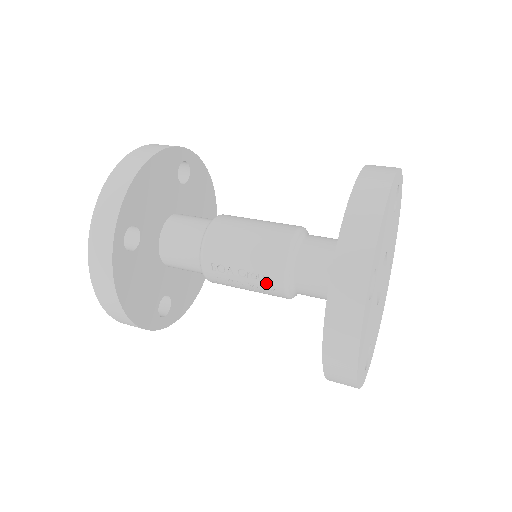
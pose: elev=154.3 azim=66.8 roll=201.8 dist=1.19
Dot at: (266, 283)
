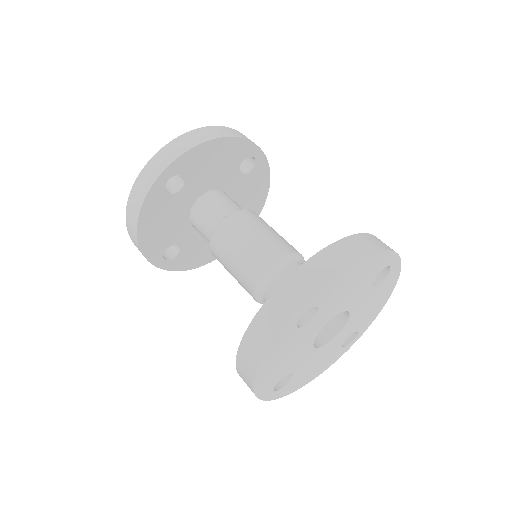
Dot at: occluded
